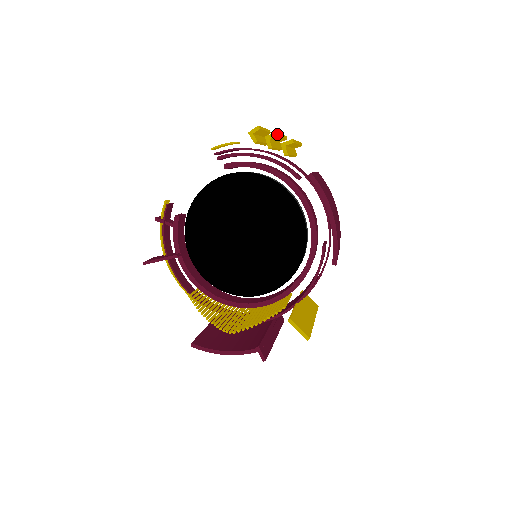
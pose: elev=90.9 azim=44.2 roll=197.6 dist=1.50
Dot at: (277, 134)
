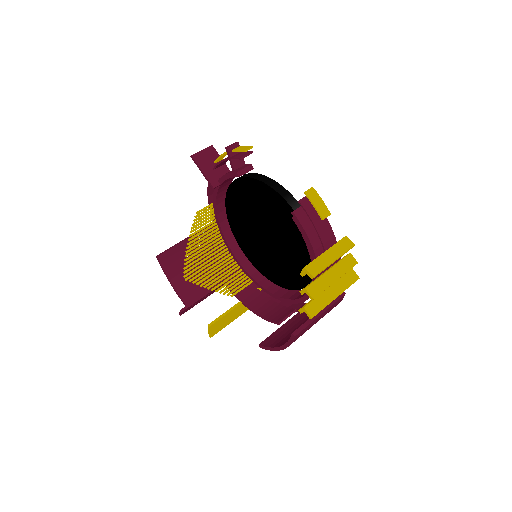
Dot at: occluded
